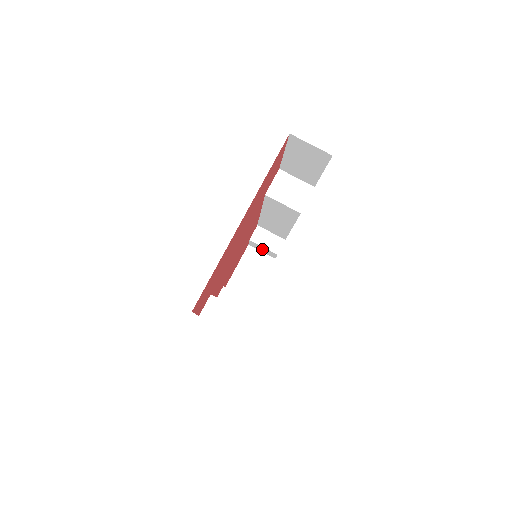
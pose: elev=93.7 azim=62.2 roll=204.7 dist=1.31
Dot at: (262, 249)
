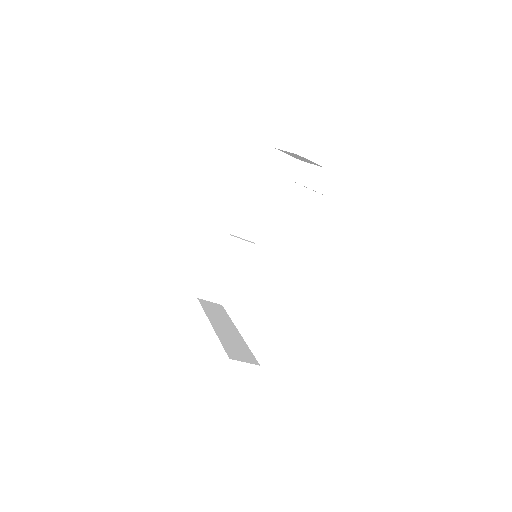
Dot at: occluded
